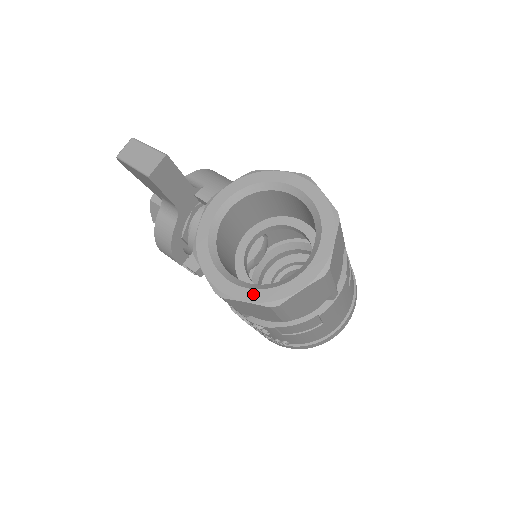
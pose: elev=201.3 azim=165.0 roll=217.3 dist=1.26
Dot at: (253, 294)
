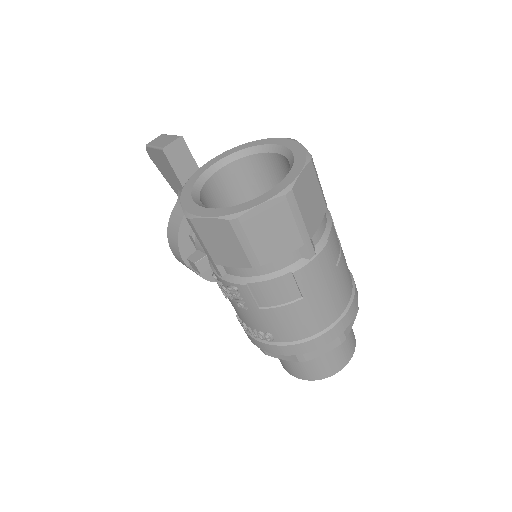
Dot at: (217, 211)
